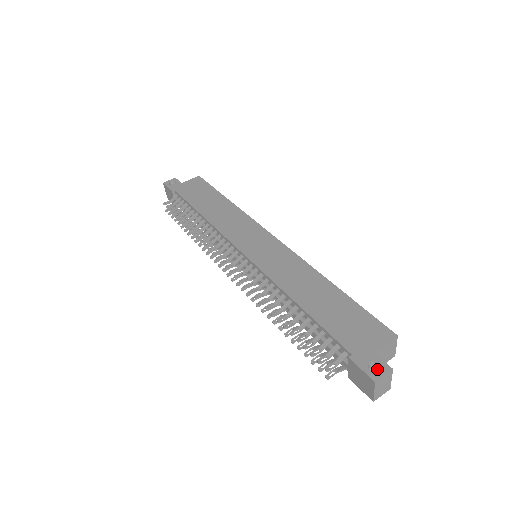
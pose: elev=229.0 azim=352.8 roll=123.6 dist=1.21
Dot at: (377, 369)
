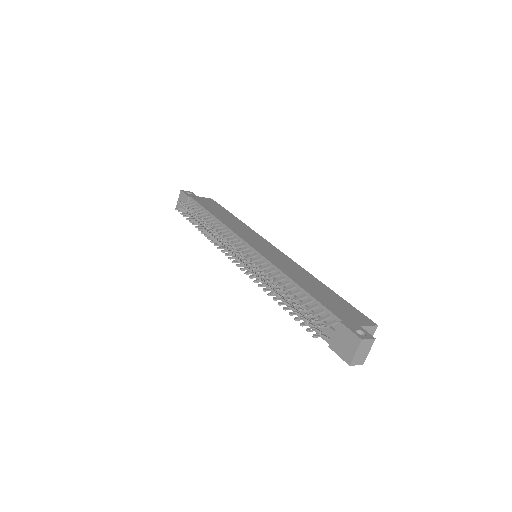
Dot at: occluded
